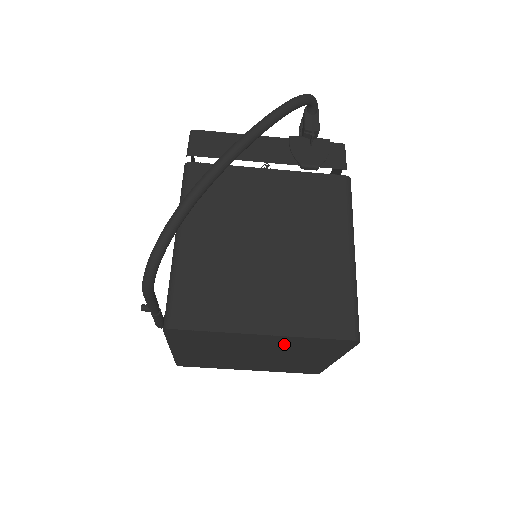
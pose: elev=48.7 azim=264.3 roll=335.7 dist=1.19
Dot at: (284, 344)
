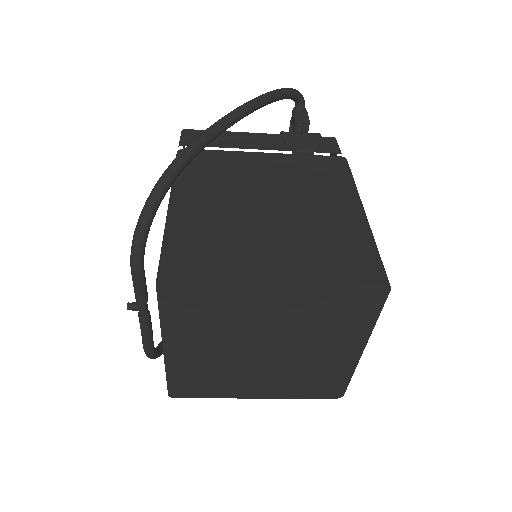
Dot at: (301, 307)
